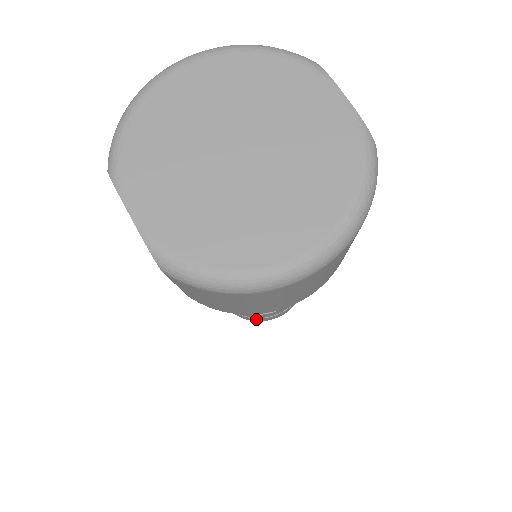
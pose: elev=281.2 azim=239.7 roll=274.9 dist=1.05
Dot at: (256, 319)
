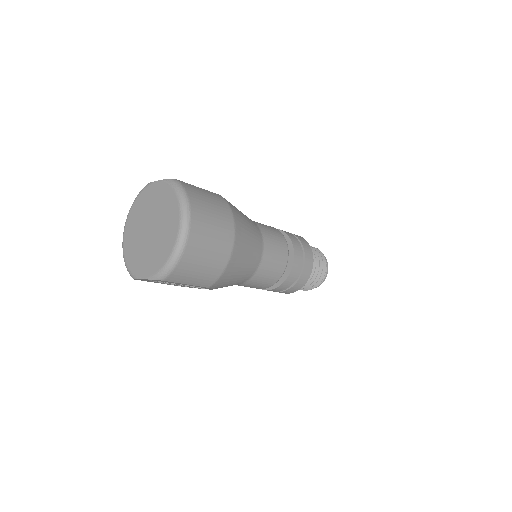
Dot at: (302, 280)
